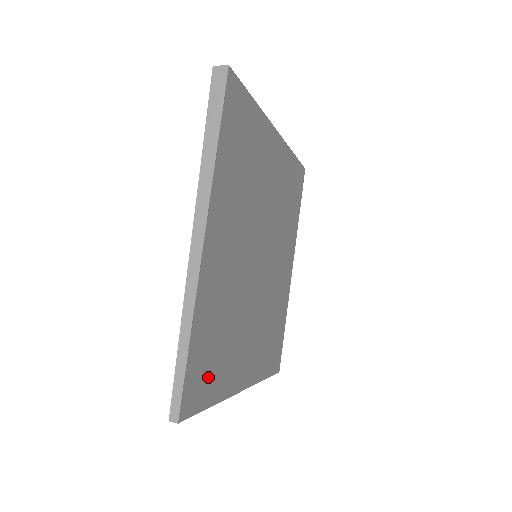
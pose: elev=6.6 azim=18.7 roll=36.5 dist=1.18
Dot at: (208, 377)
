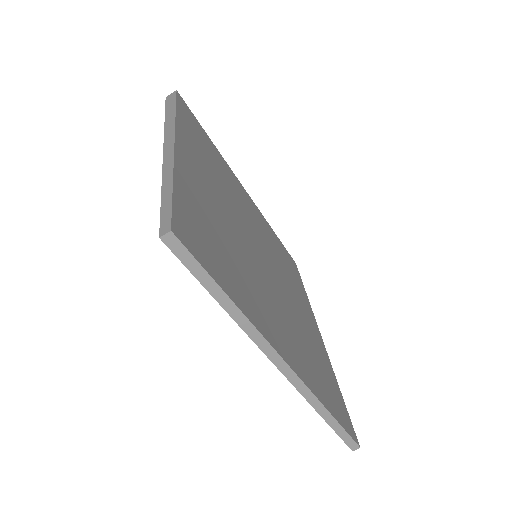
Dot at: (213, 256)
